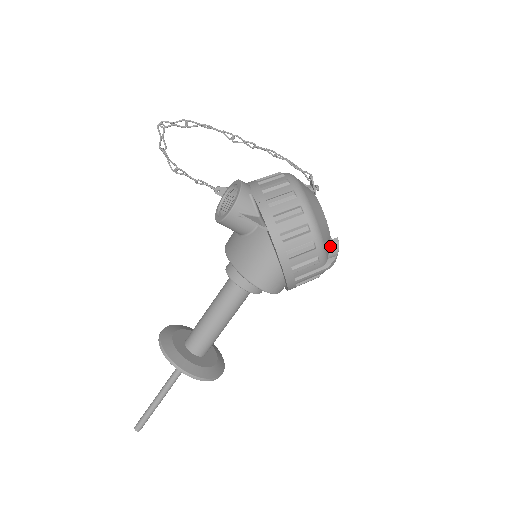
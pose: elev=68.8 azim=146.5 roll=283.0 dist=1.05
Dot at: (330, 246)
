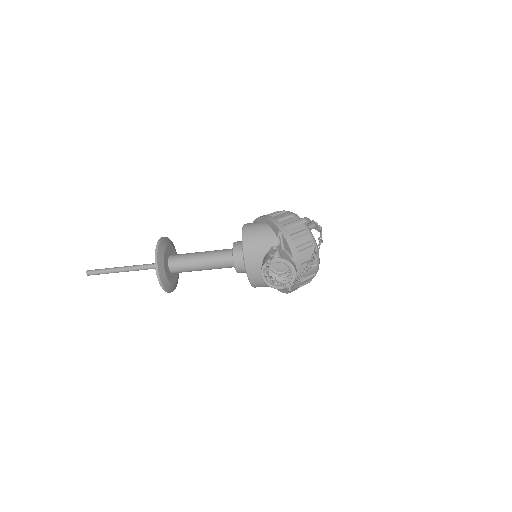
Dot at: occluded
